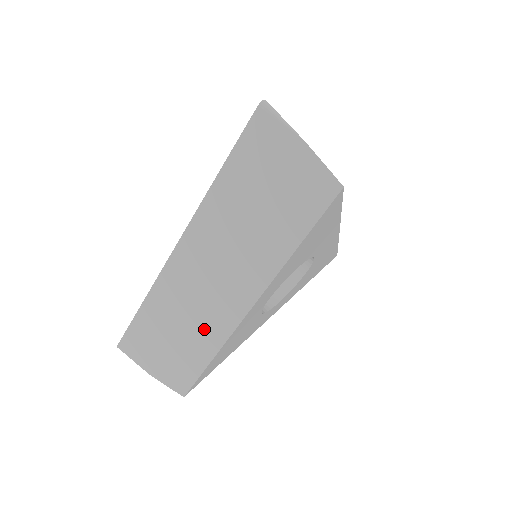
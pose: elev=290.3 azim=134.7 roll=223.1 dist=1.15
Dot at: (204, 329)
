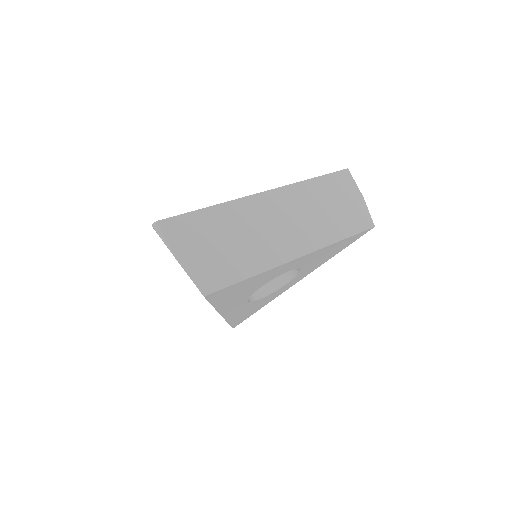
Dot at: occluded
